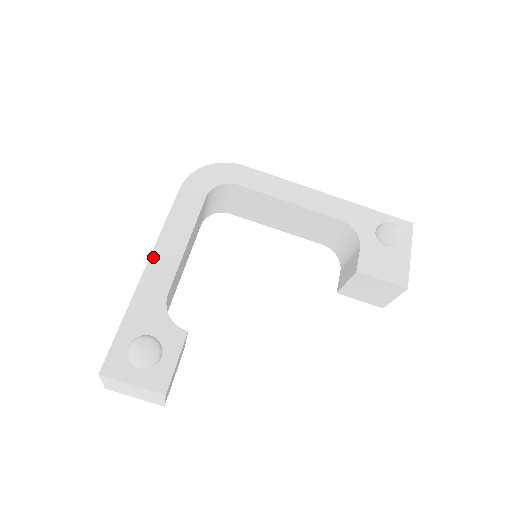
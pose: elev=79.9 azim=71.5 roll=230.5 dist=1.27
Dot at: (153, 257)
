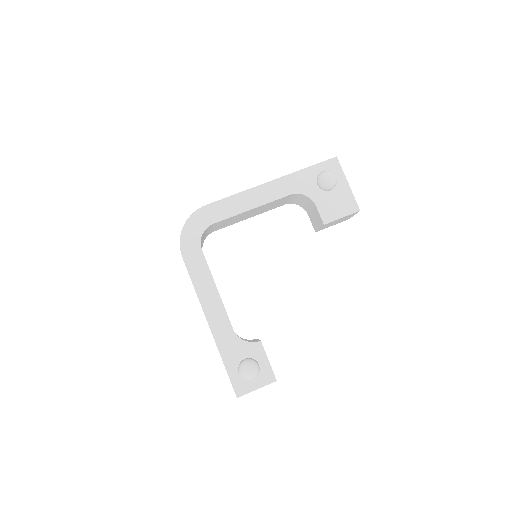
Dot at: (207, 315)
